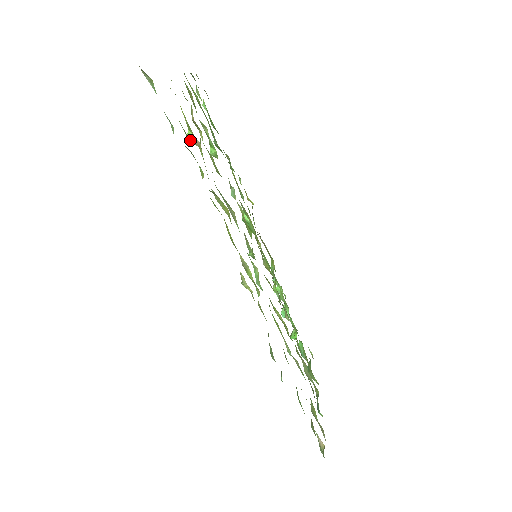
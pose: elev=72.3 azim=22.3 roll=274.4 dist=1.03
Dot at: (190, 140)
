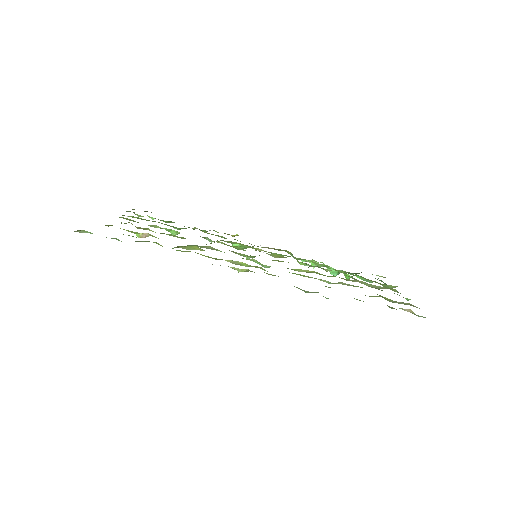
Dot at: occluded
